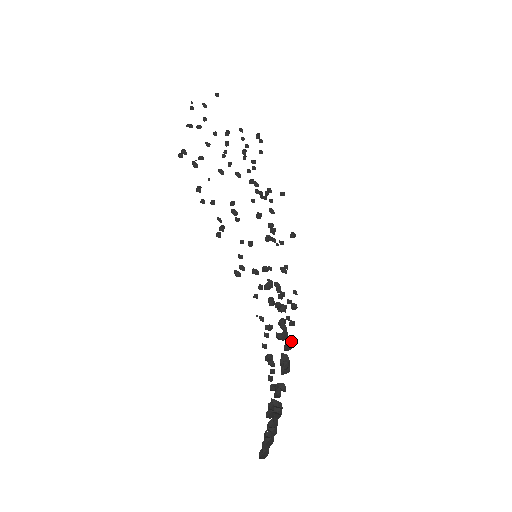
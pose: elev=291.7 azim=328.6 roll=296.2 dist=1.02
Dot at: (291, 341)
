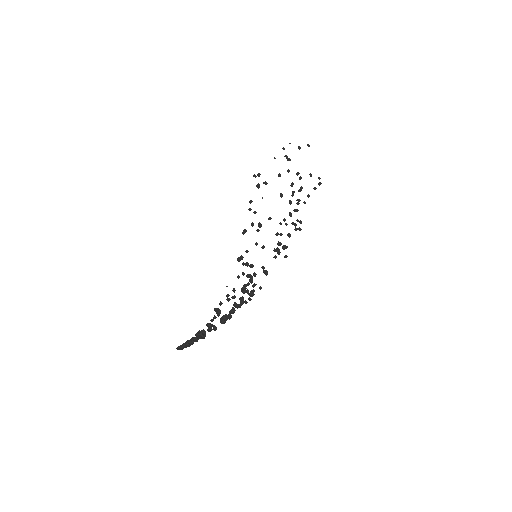
Dot at: (235, 310)
